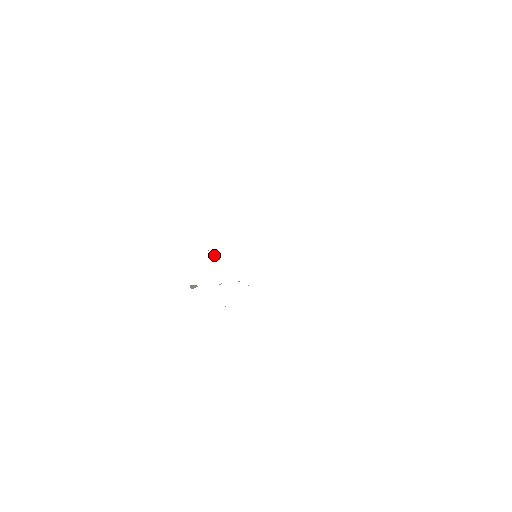
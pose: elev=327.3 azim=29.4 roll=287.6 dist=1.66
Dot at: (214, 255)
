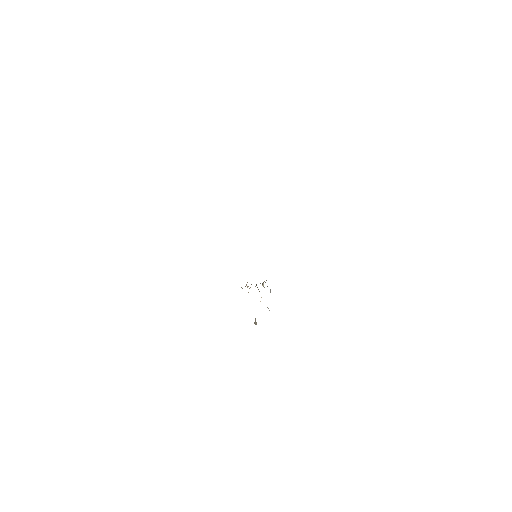
Dot at: occluded
